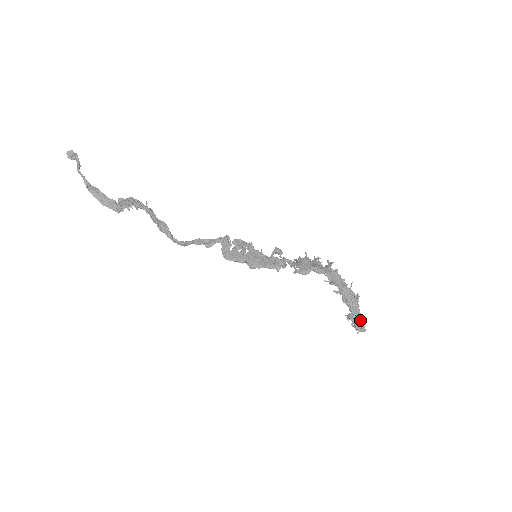
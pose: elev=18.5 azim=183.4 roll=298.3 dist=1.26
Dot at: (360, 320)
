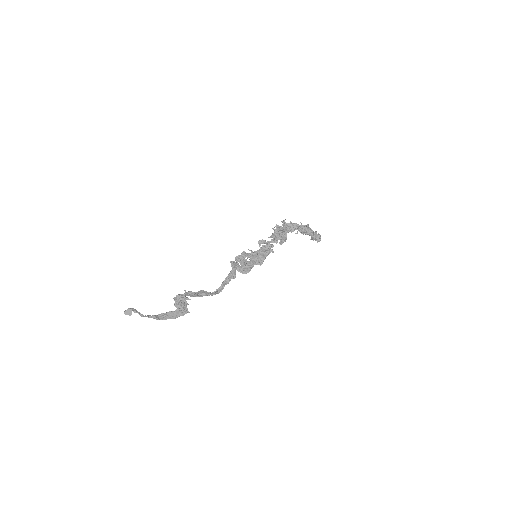
Dot at: (317, 235)
